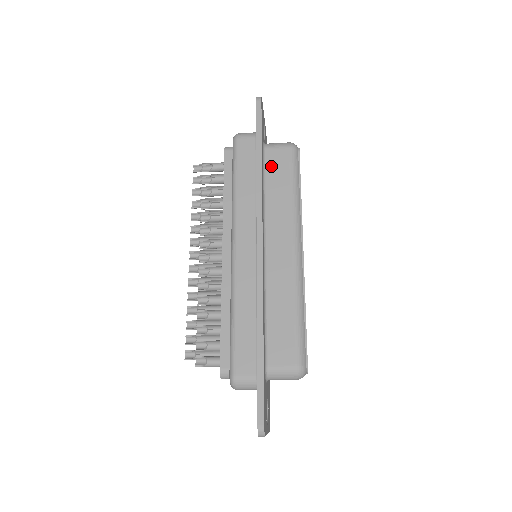
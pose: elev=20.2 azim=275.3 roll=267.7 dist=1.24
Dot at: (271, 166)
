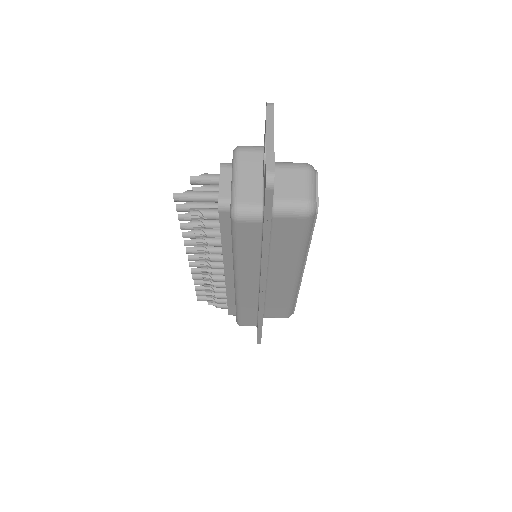
Dot at: occluded
